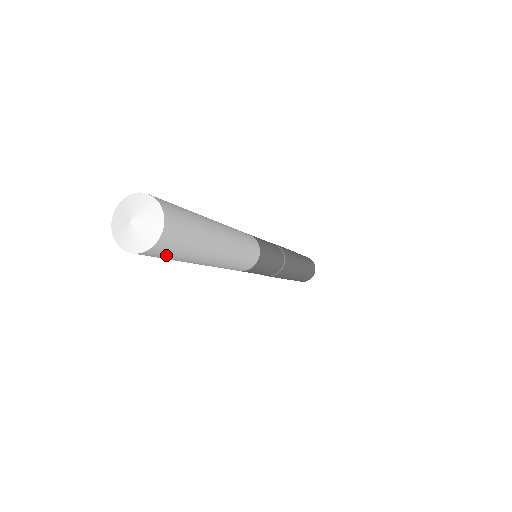
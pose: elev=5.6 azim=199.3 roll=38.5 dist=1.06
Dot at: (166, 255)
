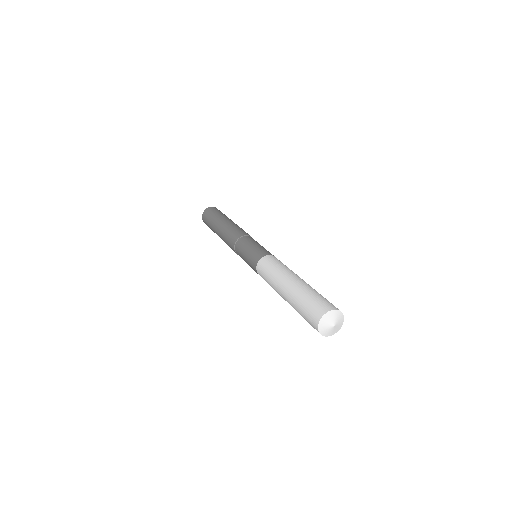
Dot at: occluded
